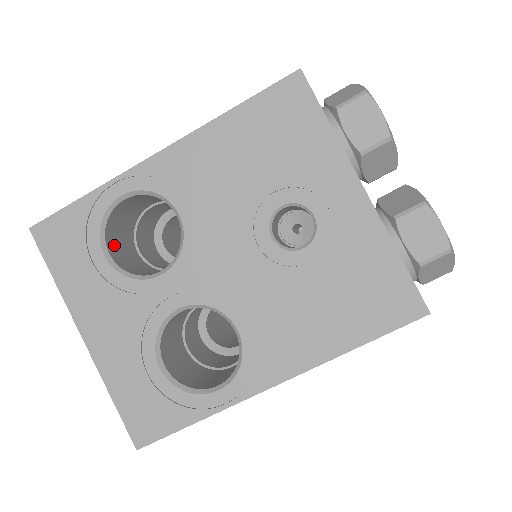
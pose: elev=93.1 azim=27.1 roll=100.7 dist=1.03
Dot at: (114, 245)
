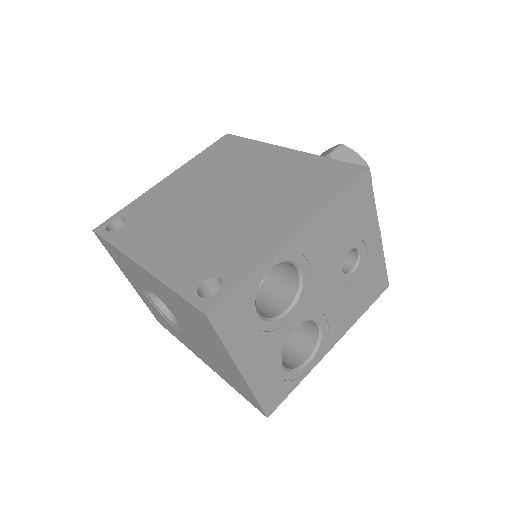
Dot at: occluded
